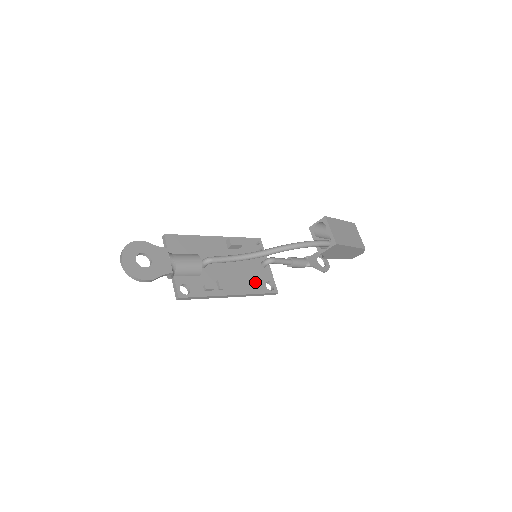
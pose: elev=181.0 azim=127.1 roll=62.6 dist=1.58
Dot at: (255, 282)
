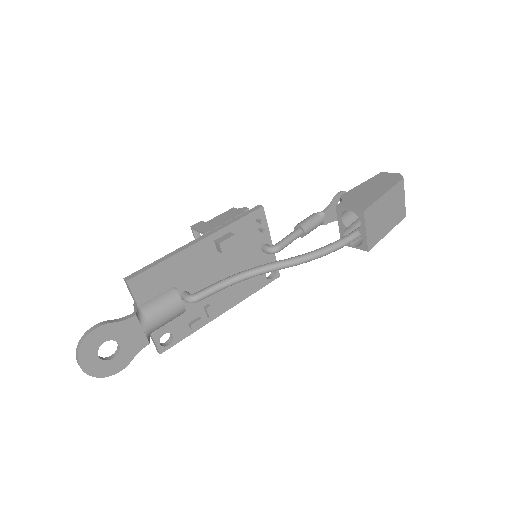
Dot at: (252, 279)
